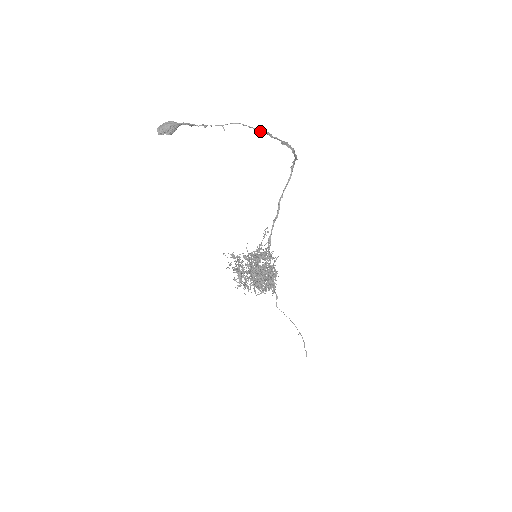
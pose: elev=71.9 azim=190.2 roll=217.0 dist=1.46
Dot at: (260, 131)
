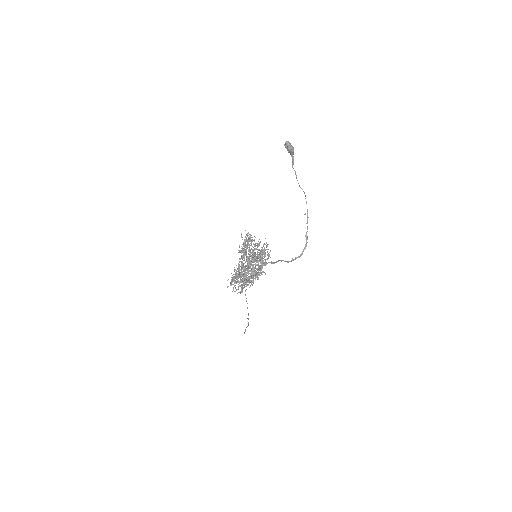
Dot at: occluded
